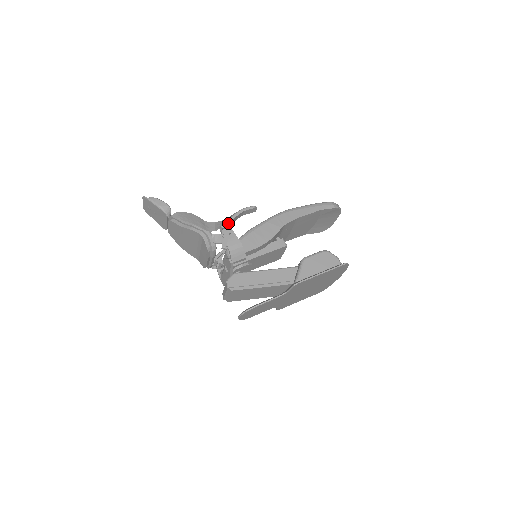
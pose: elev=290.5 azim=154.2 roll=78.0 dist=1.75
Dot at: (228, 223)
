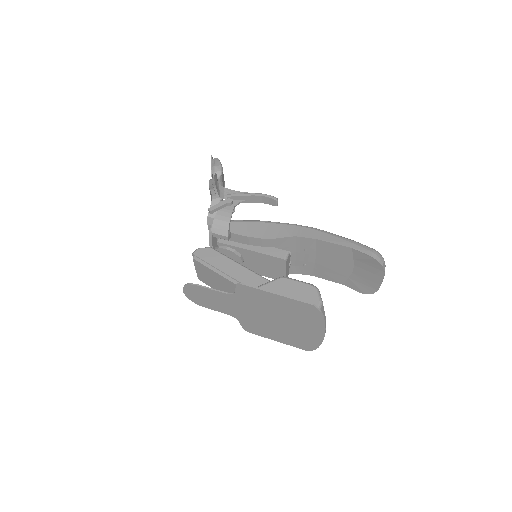
Dot at: (237, 196)
